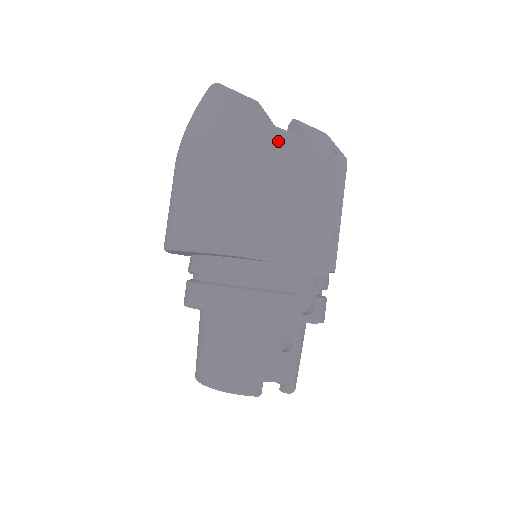
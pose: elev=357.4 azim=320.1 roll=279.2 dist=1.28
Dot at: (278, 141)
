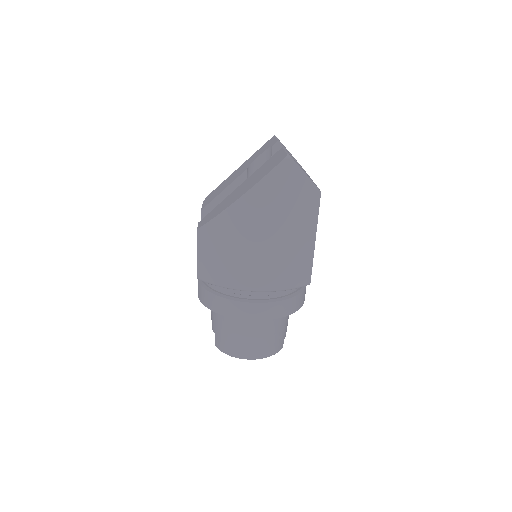
Dot at: occluded
